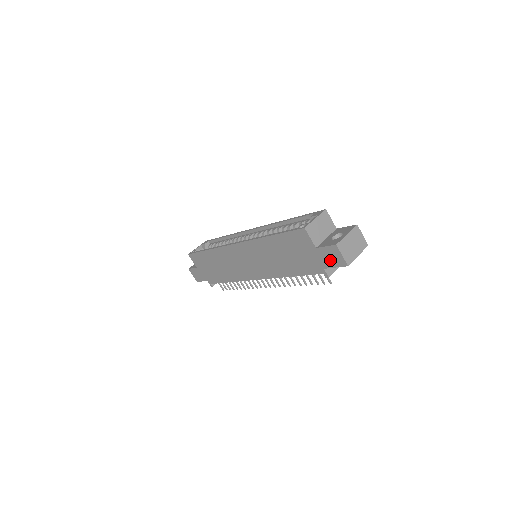
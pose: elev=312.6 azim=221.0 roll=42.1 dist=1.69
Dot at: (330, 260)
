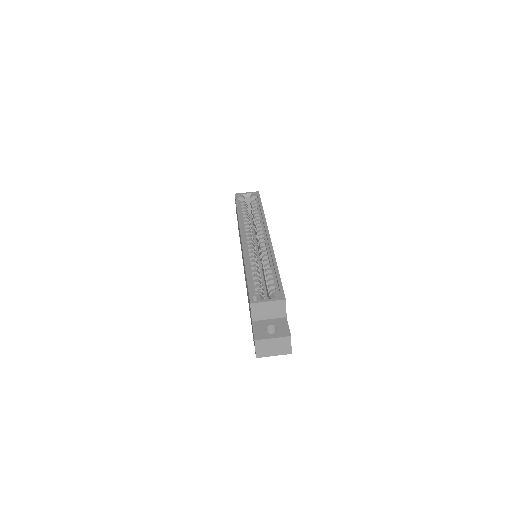
Dot at: occluded
